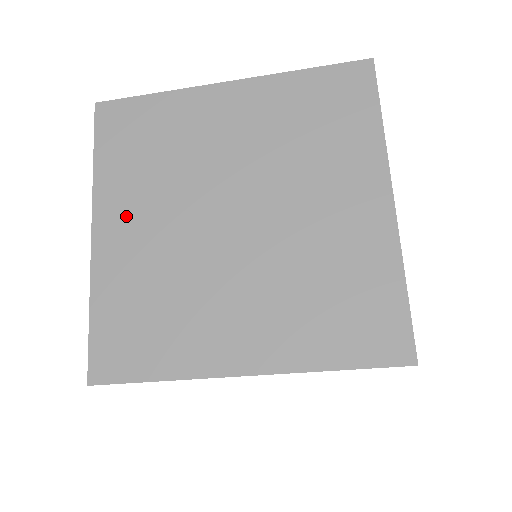
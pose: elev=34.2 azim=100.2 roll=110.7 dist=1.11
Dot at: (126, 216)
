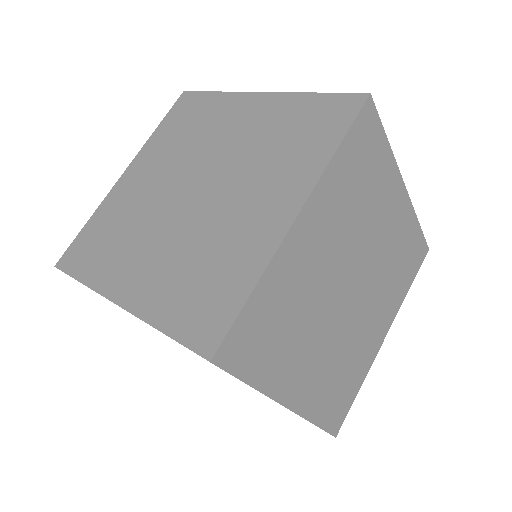
Dot at: occluded
